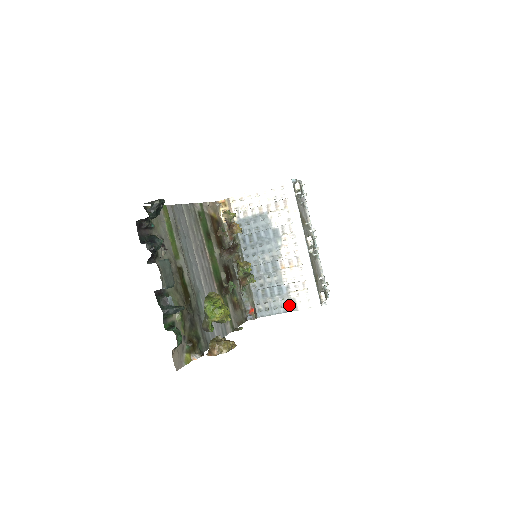
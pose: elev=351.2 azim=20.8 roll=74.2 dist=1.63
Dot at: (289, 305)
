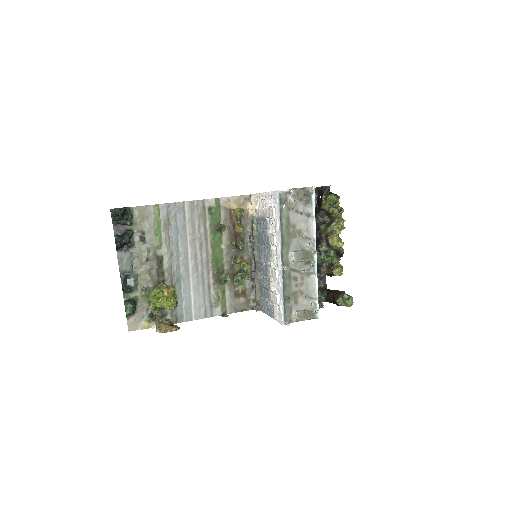
Dot at: (271, 311)
